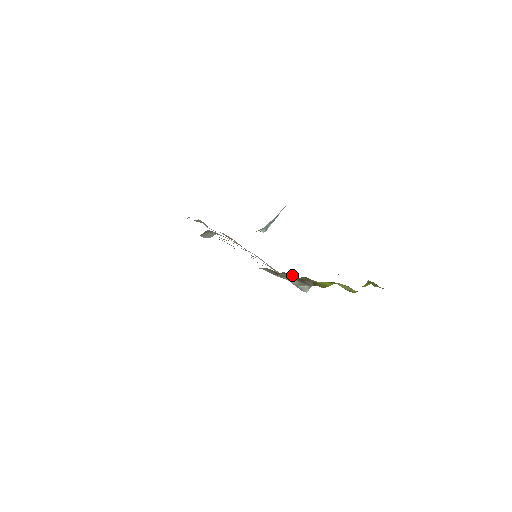
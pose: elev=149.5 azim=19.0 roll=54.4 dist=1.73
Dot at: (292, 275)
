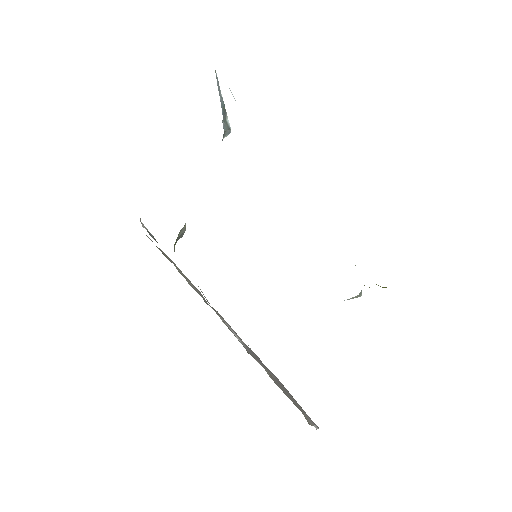
Dot at: occluded
